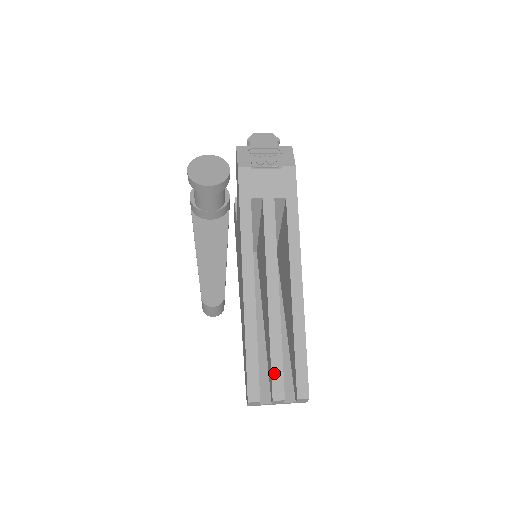
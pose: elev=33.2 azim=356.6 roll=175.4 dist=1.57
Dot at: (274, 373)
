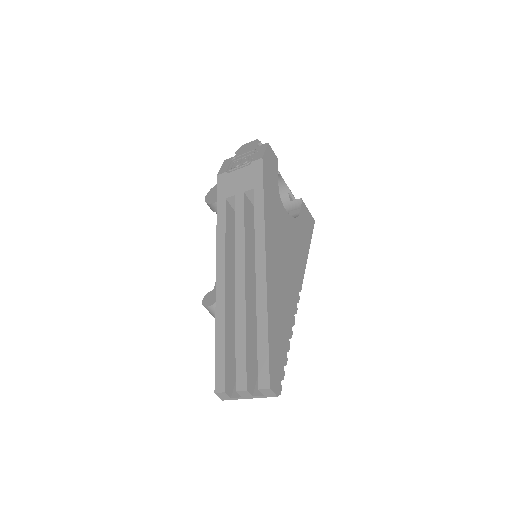
Dot at: (238, 361)
